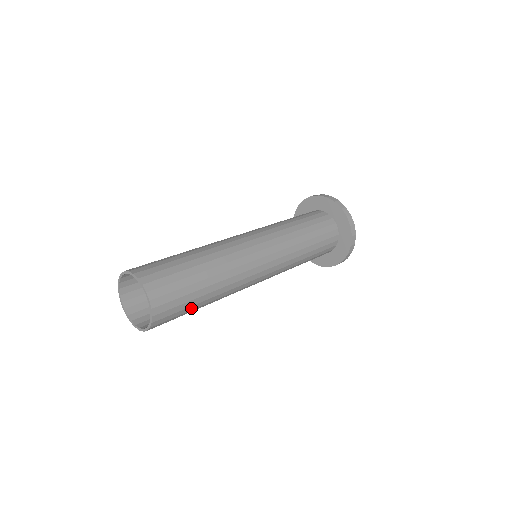
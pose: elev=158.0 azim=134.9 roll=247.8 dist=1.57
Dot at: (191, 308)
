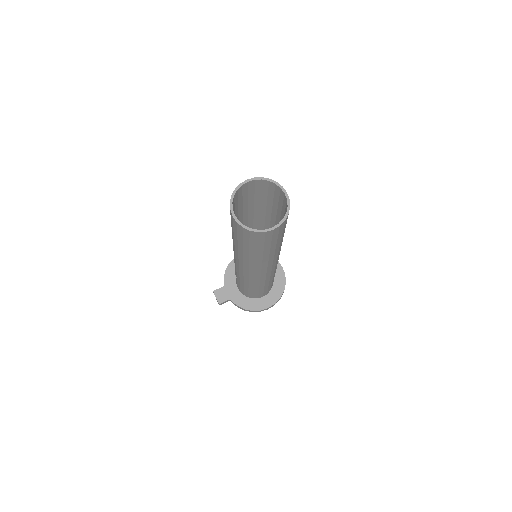
Dot at: (283, 234)
